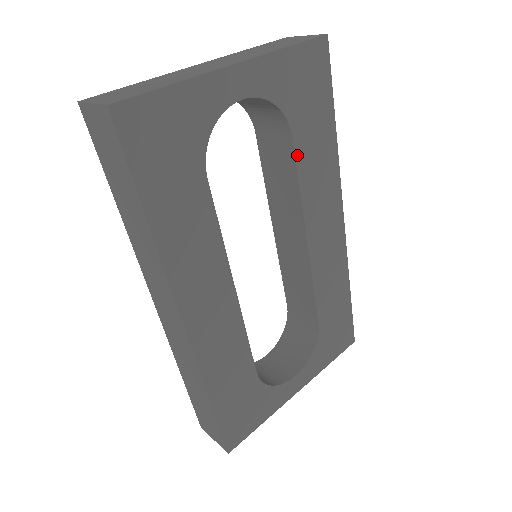
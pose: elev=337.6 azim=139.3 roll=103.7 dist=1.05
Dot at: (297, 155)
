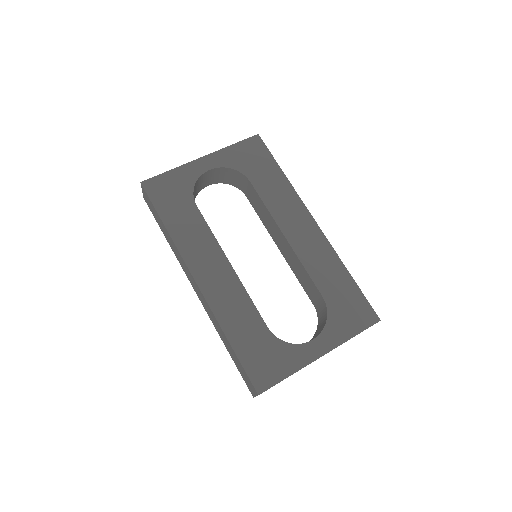
Dot at: (257, 189)
